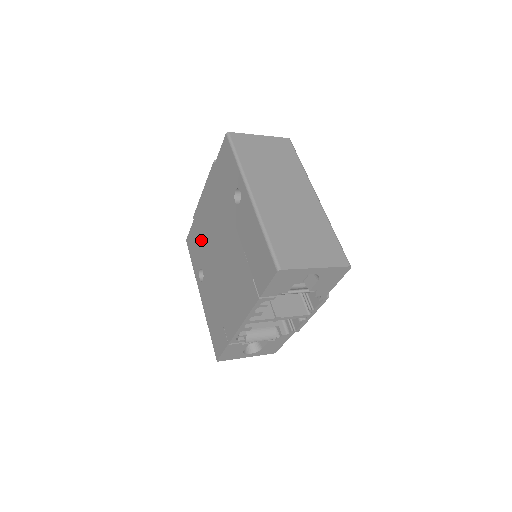
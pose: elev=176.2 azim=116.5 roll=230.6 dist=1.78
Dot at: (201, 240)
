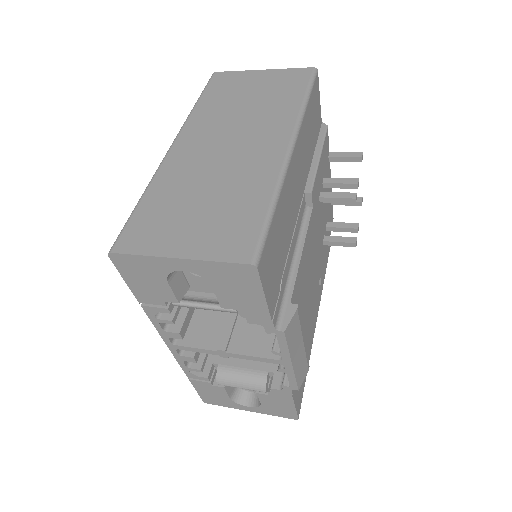
Dot at: occluded
